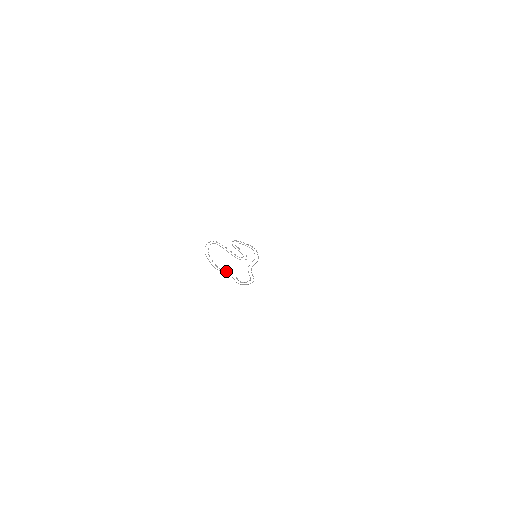
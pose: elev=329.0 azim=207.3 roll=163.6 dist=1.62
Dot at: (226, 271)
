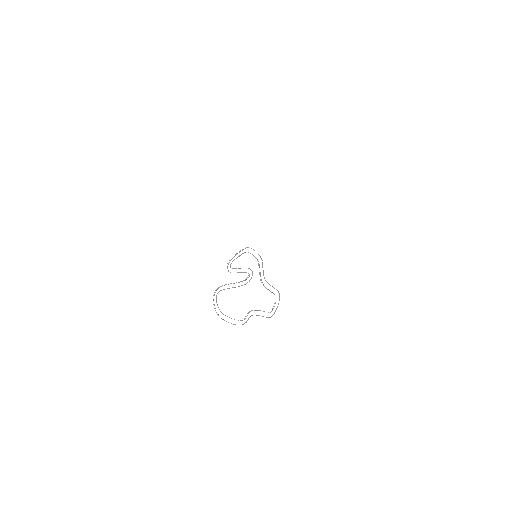
Dot at: (250, 316)
